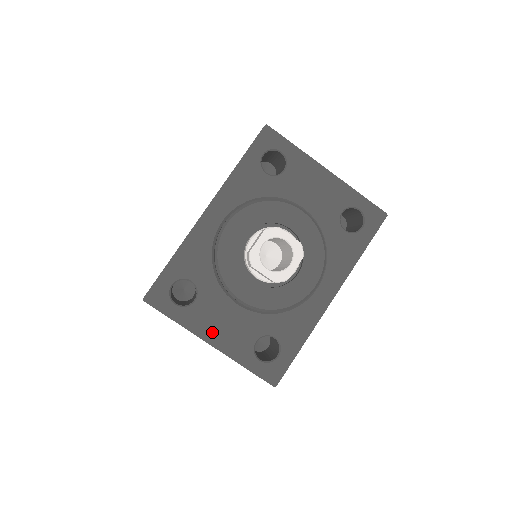
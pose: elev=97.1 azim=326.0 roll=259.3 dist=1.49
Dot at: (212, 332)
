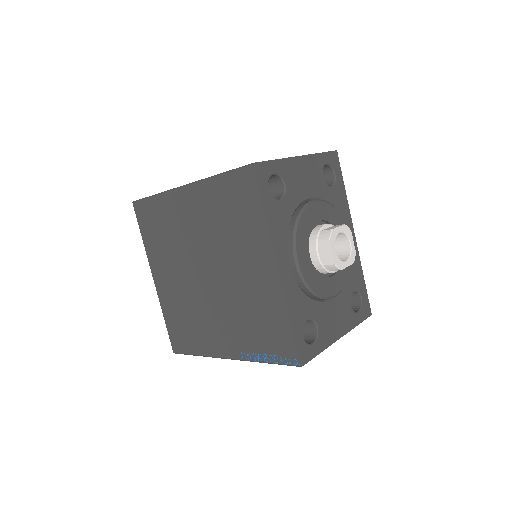
Dot at: (336, 331)
